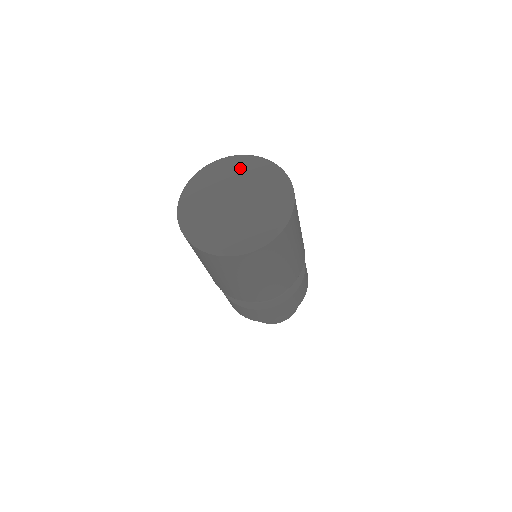
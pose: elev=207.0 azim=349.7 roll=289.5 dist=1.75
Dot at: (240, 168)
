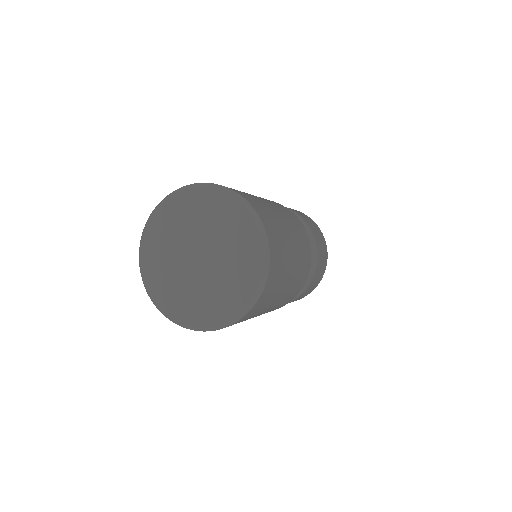
Dot at: (214, 210)
